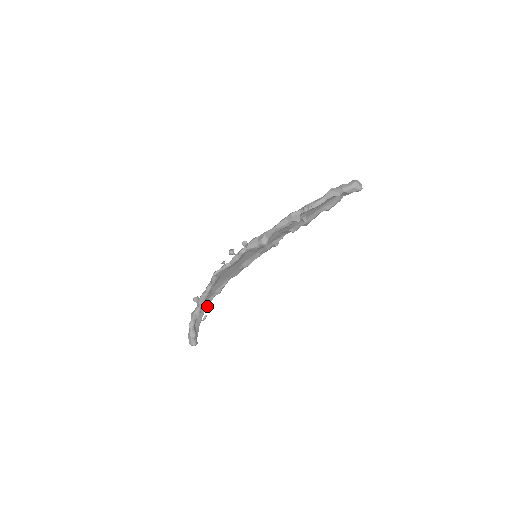
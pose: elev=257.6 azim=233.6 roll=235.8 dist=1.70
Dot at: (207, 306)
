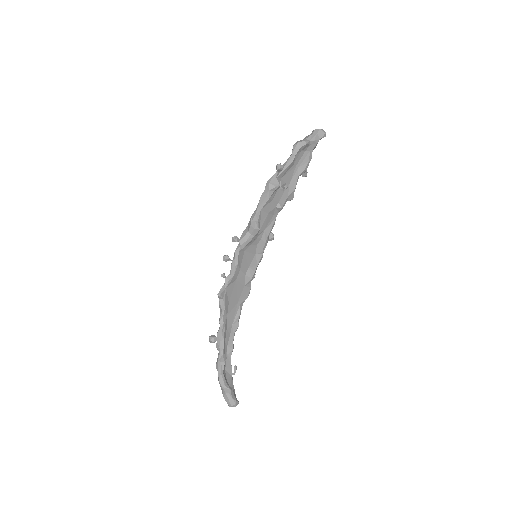
Dot at: (230, 350)
